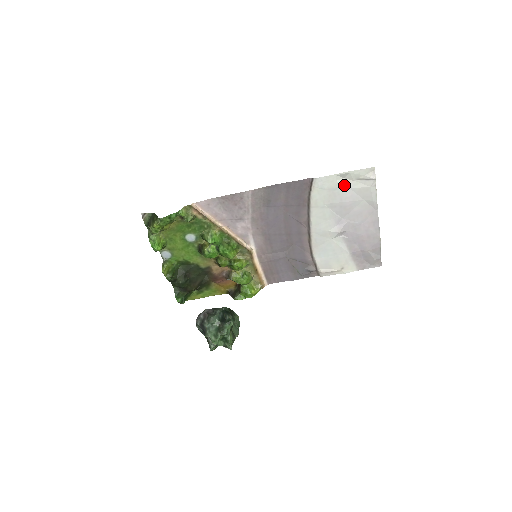
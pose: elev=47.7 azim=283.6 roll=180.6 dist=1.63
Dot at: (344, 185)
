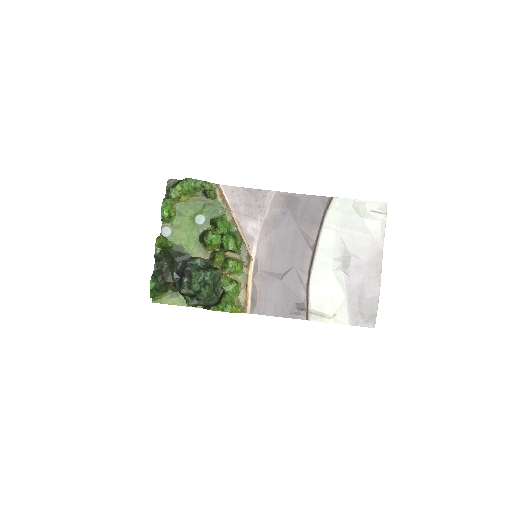
Dot at: (358, 213)
